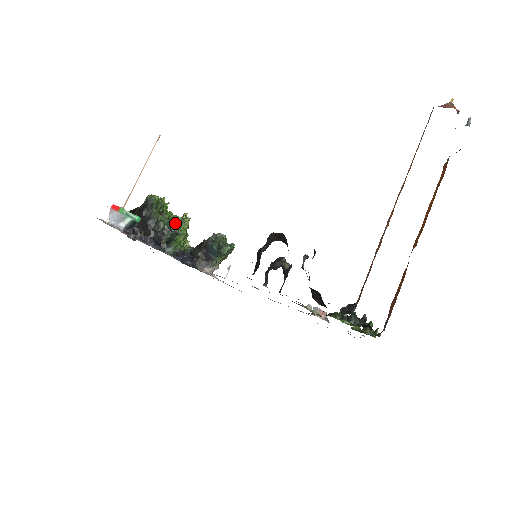
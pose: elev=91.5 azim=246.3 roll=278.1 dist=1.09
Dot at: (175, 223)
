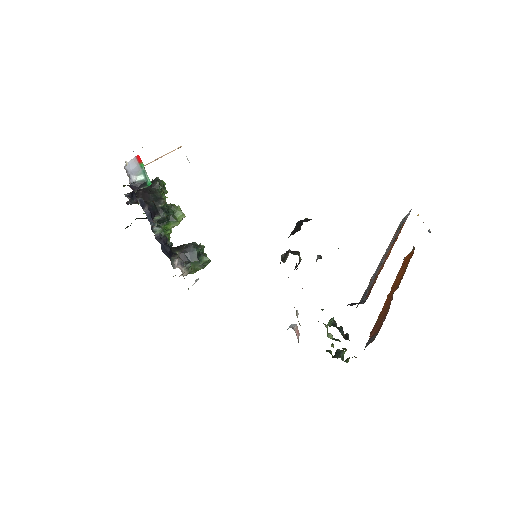
Dot at: (174, 210)
